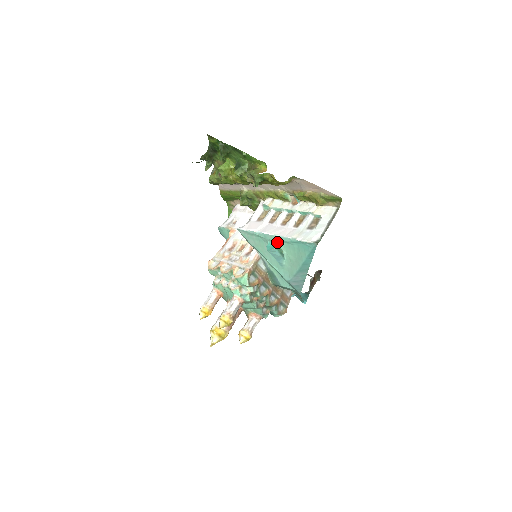
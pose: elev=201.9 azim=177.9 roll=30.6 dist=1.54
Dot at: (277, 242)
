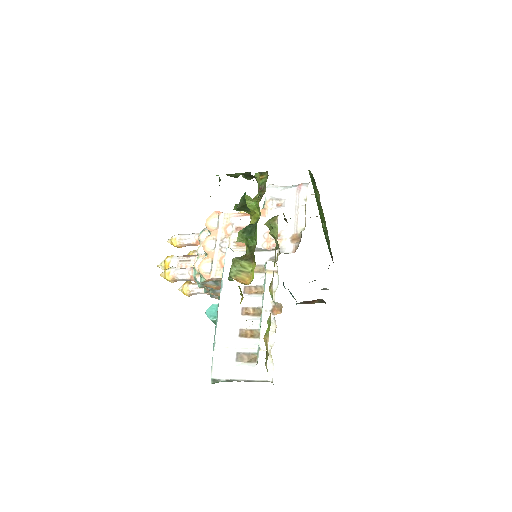
Dot at: occluded
